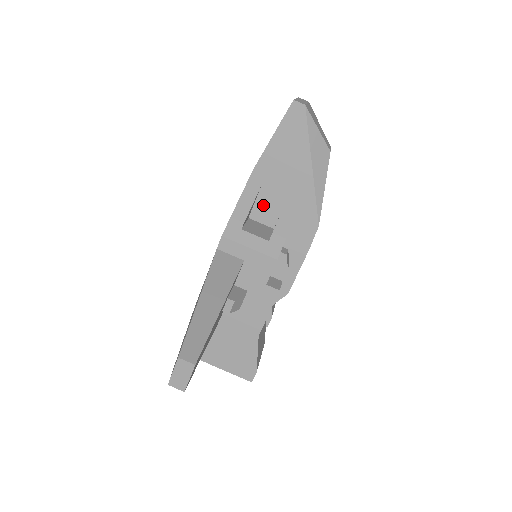
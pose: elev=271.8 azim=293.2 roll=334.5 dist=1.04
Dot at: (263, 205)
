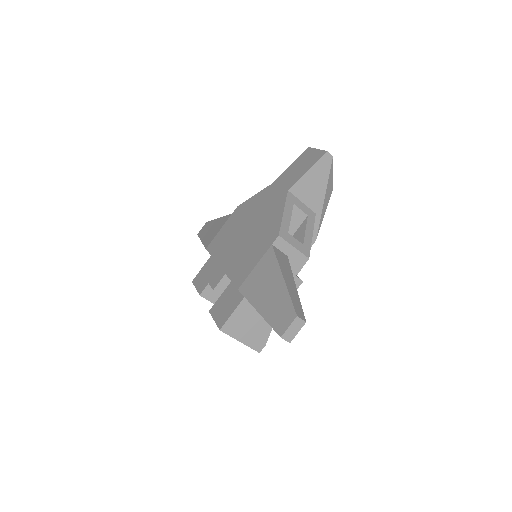
Dot at: occluded
